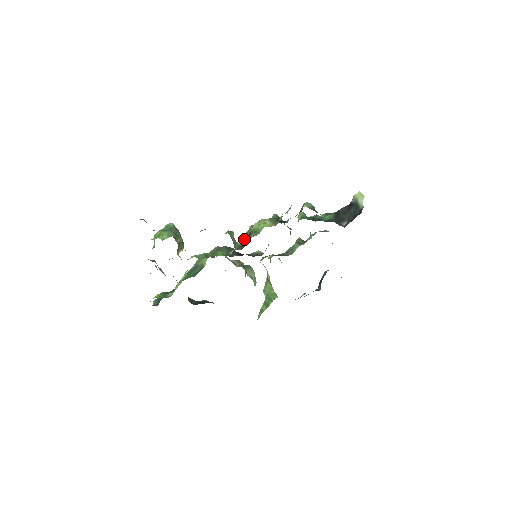
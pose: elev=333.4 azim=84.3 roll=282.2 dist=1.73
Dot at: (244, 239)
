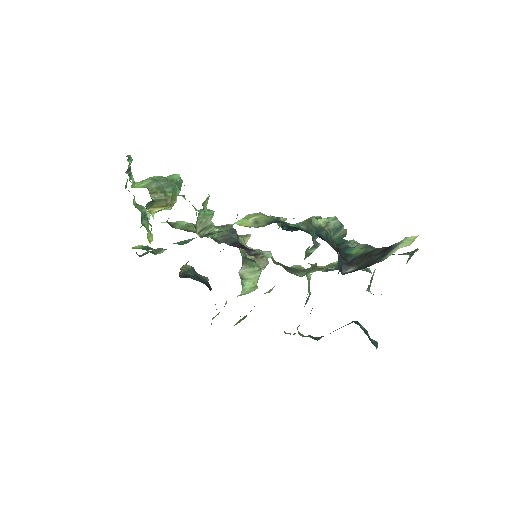
Dot at: occluded
